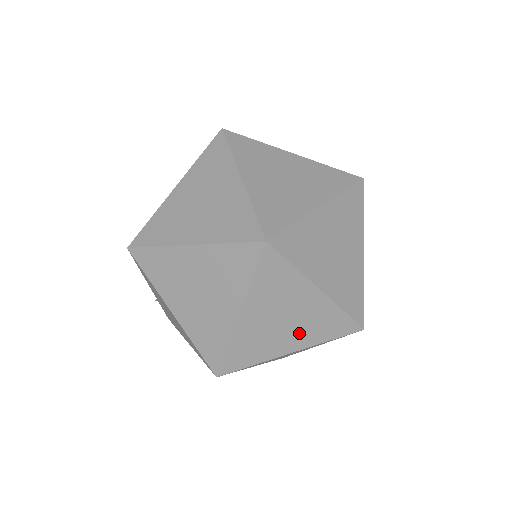
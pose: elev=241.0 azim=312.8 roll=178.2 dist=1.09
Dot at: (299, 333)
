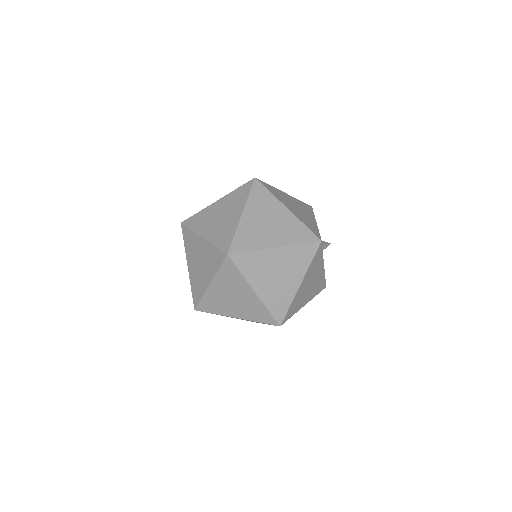
Dot at: (292, 273)
